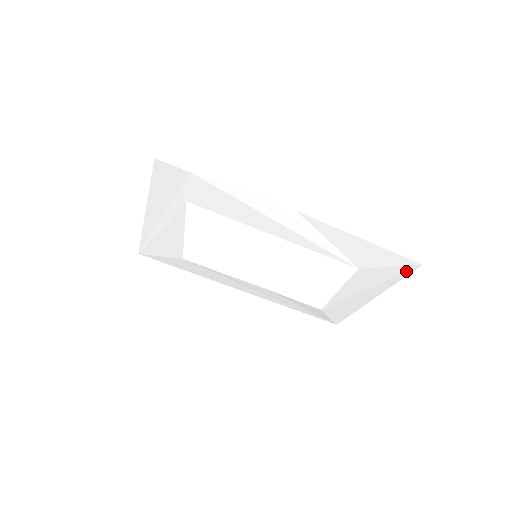
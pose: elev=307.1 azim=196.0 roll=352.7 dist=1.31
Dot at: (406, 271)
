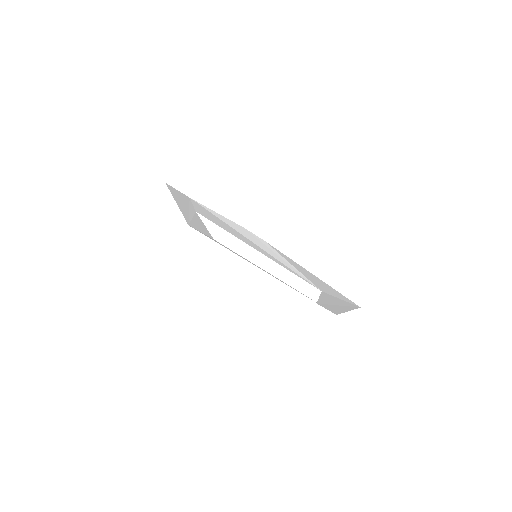
Dot at: (353, 306)
